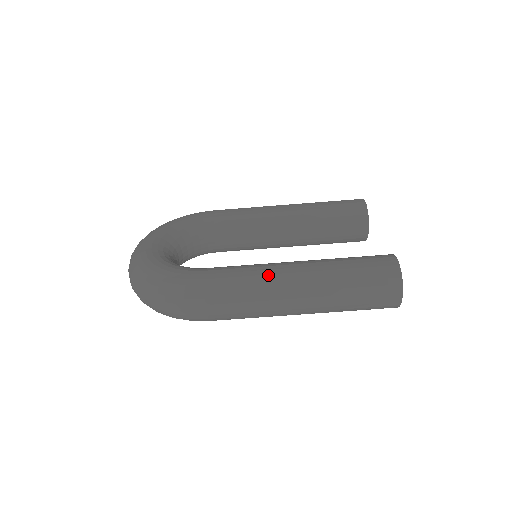
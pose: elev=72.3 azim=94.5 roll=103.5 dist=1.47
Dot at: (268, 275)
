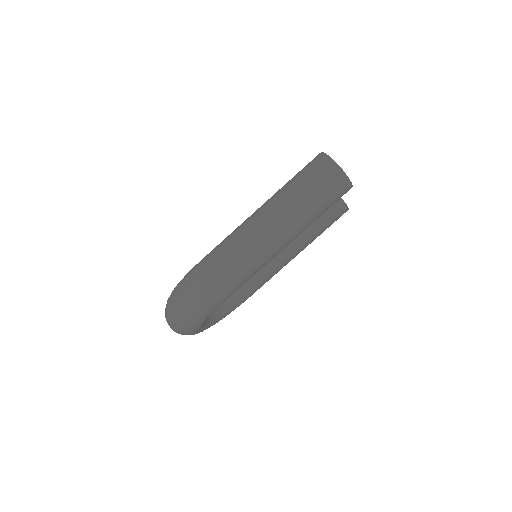
Dot at: (238, 227)
